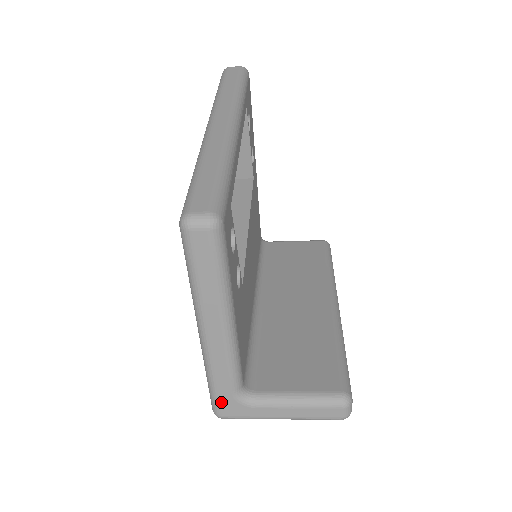
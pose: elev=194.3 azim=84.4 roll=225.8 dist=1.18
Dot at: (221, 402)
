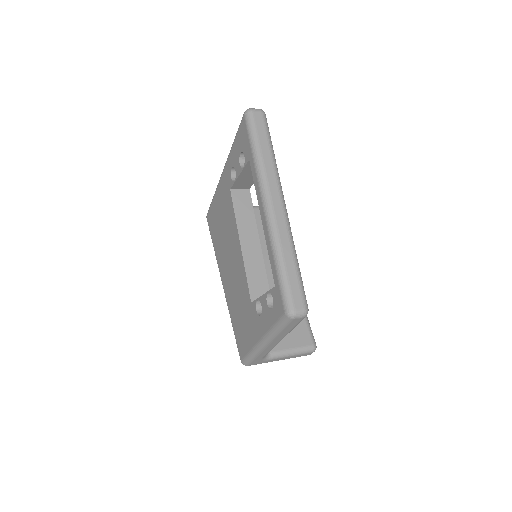
Dot at: (253, 362)
